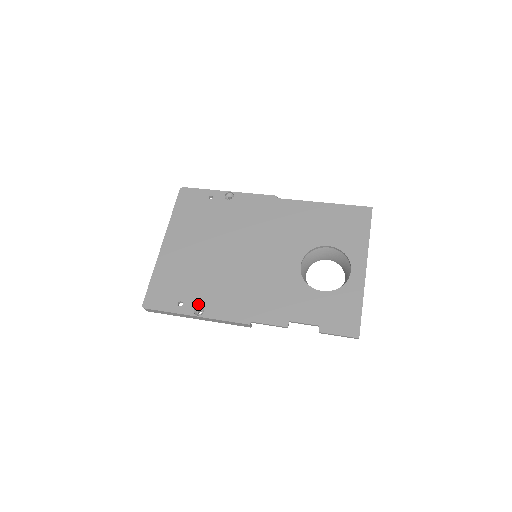
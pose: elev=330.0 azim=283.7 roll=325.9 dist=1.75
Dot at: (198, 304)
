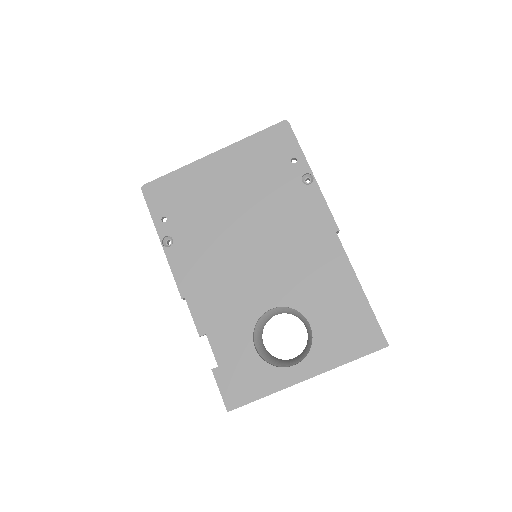
Dot at: (173, 236)
